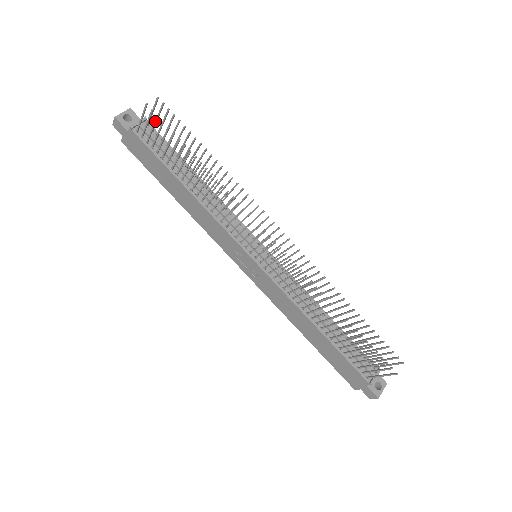
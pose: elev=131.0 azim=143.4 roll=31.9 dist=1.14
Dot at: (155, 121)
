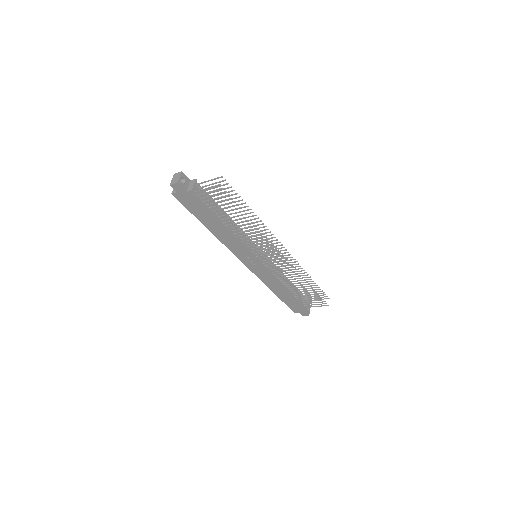
Dot at: (221, 193)
